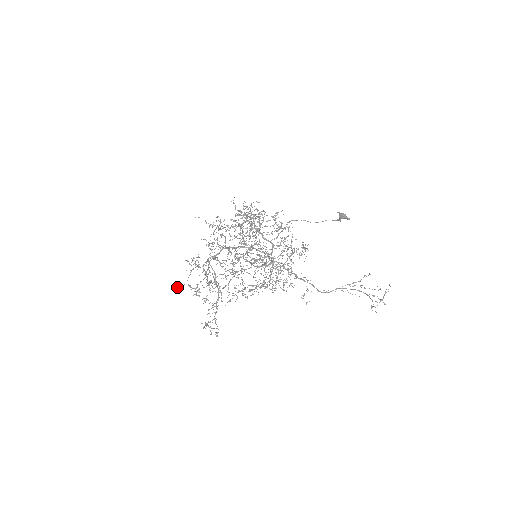
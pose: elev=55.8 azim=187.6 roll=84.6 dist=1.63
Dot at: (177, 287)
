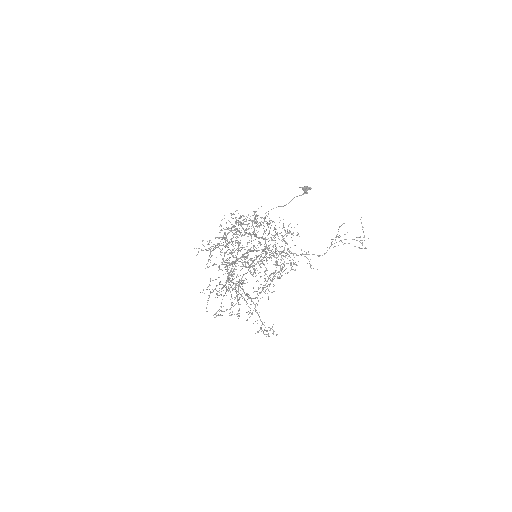
Dot at: (214, 317)
